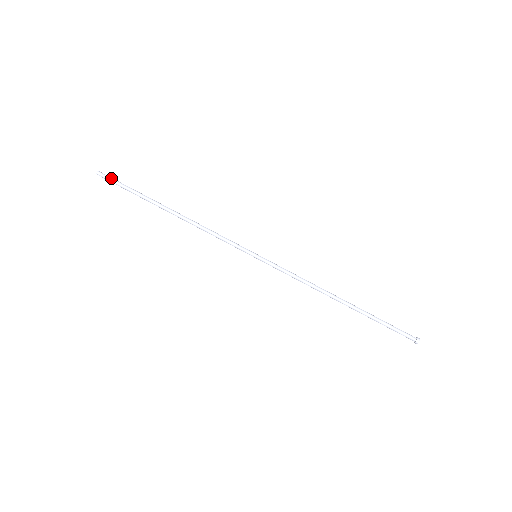
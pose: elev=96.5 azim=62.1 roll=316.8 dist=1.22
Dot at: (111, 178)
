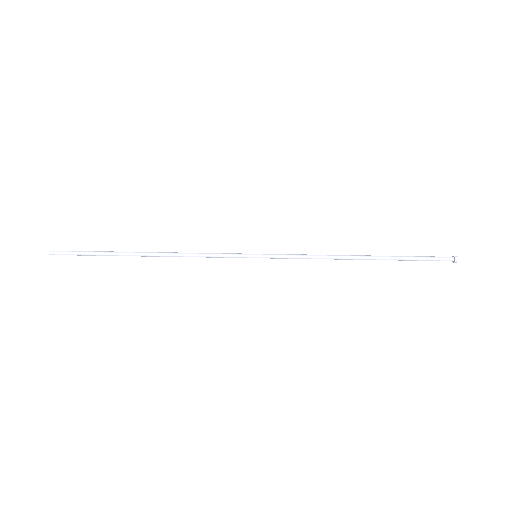
Dot at: (67, 254)
